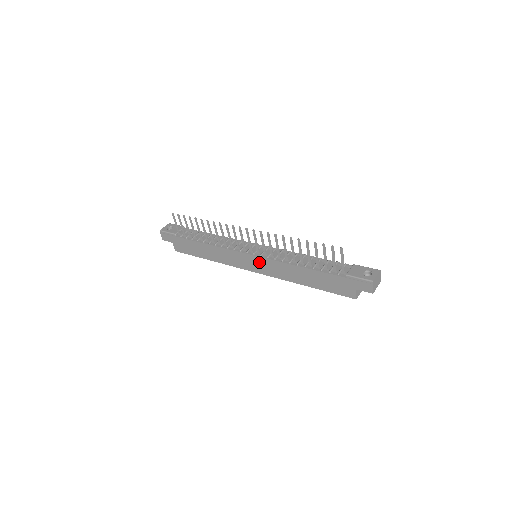
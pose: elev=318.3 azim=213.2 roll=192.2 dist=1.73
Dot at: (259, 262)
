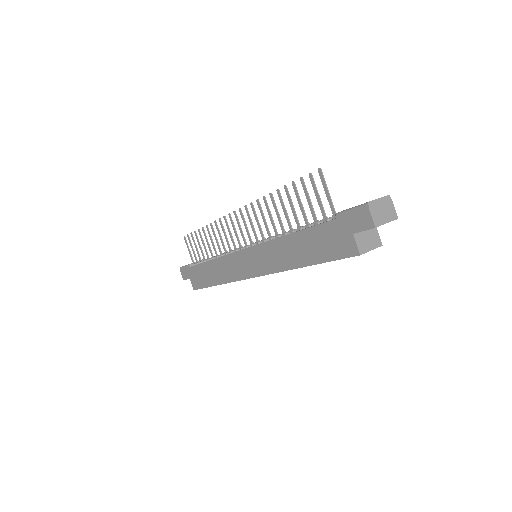
Dot at: (253, 256)
